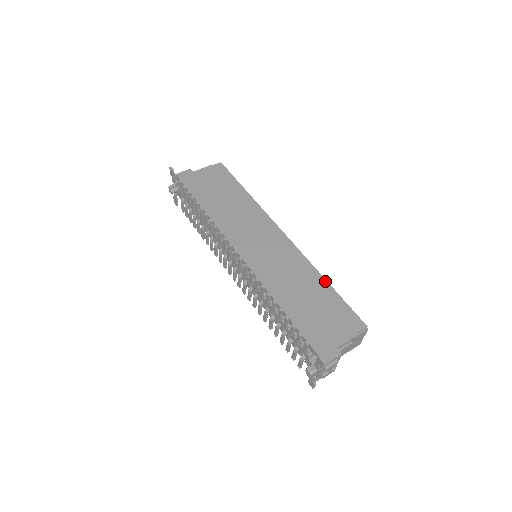
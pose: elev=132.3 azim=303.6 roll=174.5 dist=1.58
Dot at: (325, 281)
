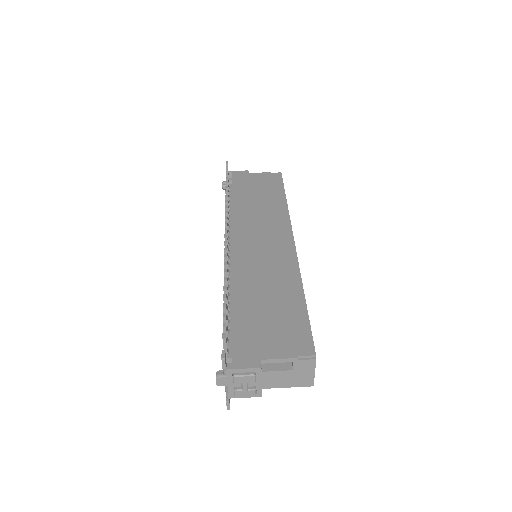
Dot at: (302, 294)
